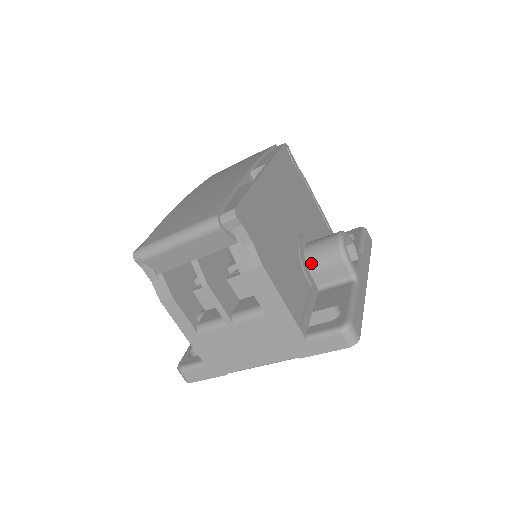
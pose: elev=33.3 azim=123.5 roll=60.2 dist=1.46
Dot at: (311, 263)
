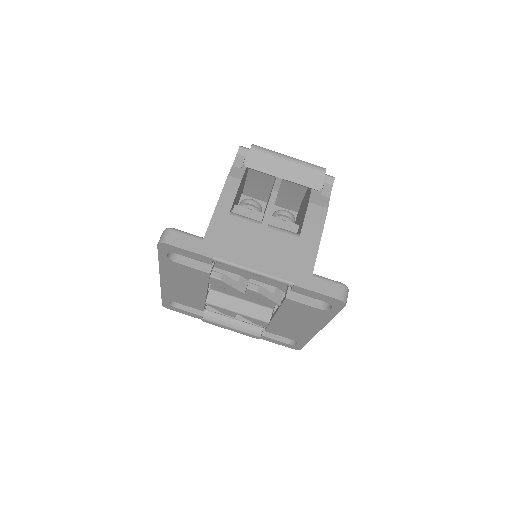
Dot at: occluded
